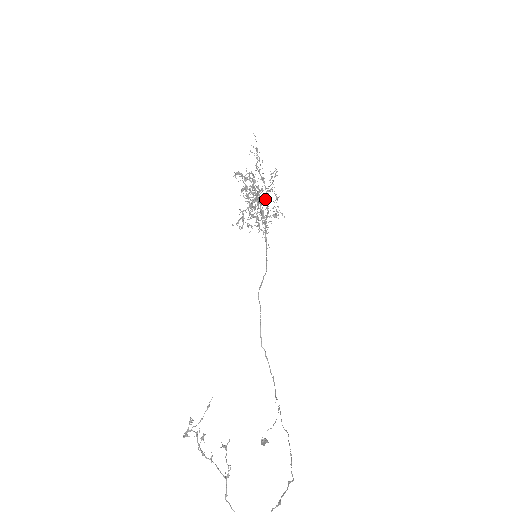
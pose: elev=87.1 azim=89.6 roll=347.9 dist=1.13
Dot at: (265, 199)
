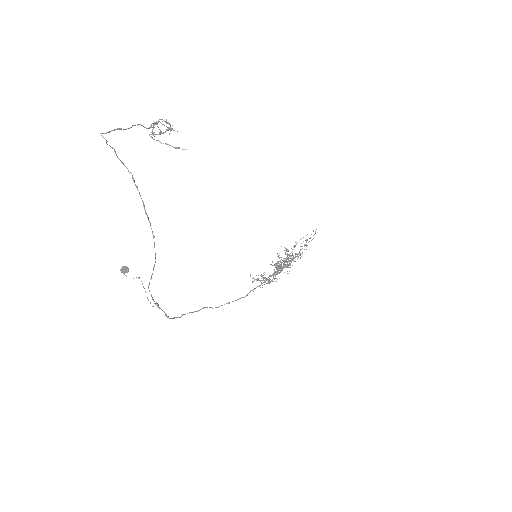
Dot at: (289, 263)
